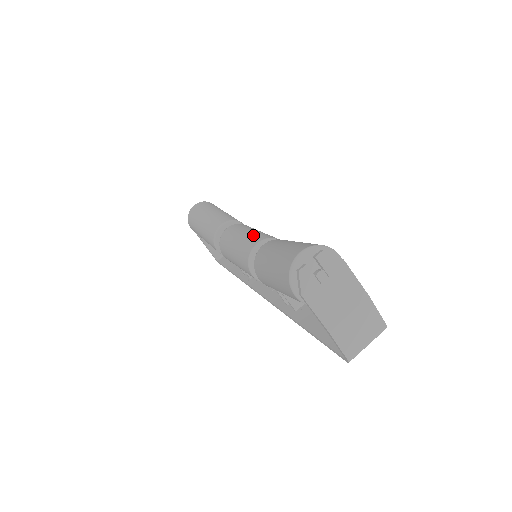
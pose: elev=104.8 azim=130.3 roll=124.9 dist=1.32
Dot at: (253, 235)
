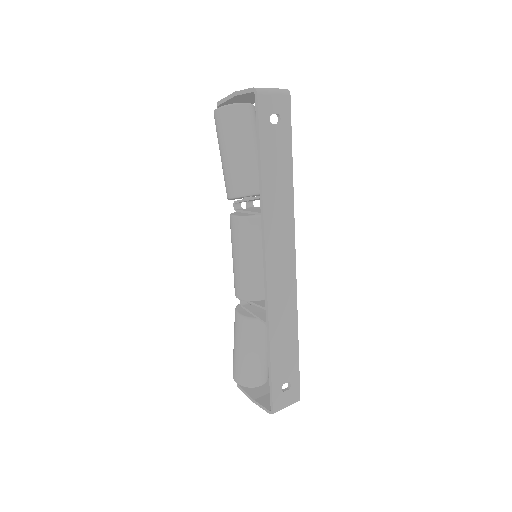
Dot at: occluded
